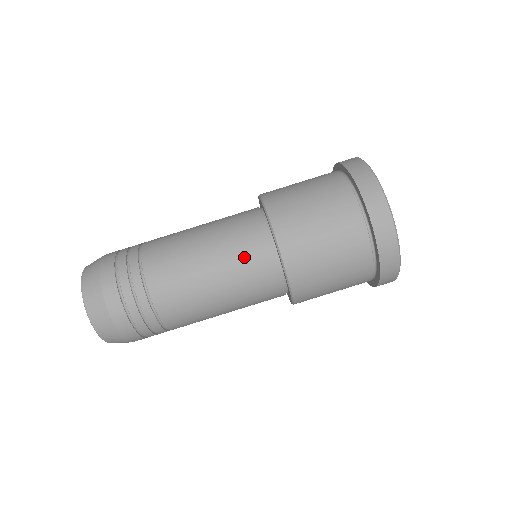
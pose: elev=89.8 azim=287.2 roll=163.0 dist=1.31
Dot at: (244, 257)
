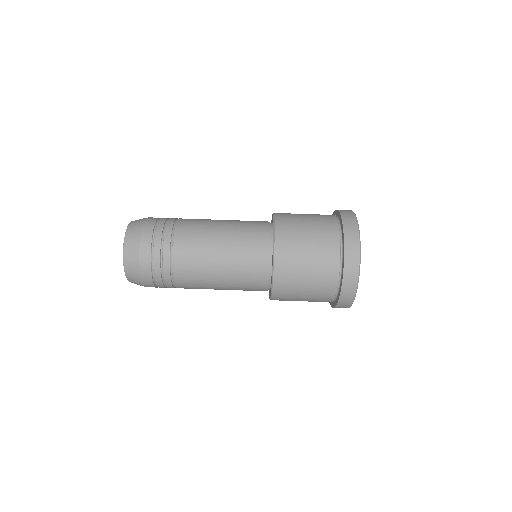
Dot at: (248, 232)
